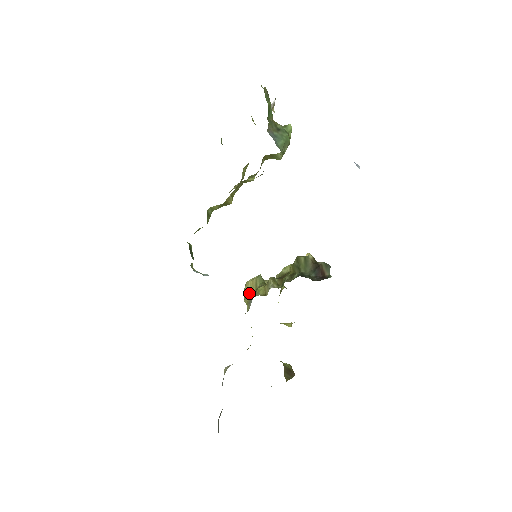
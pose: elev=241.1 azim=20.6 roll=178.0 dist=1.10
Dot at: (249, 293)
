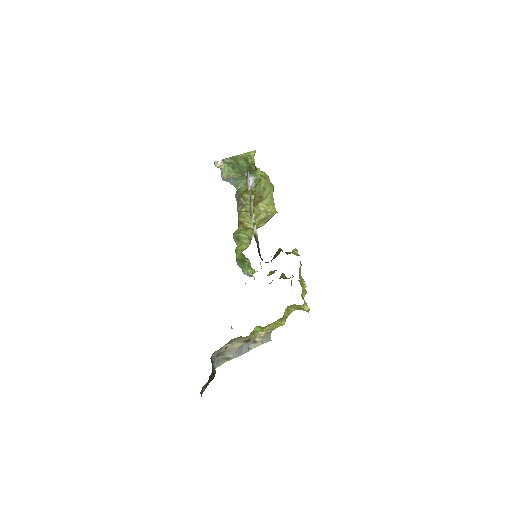
Dot at: occluded
